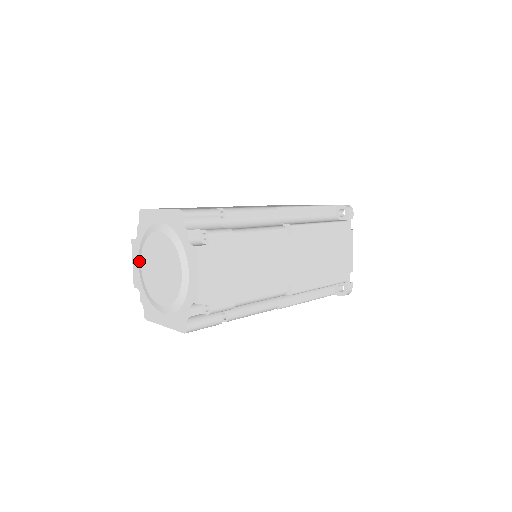
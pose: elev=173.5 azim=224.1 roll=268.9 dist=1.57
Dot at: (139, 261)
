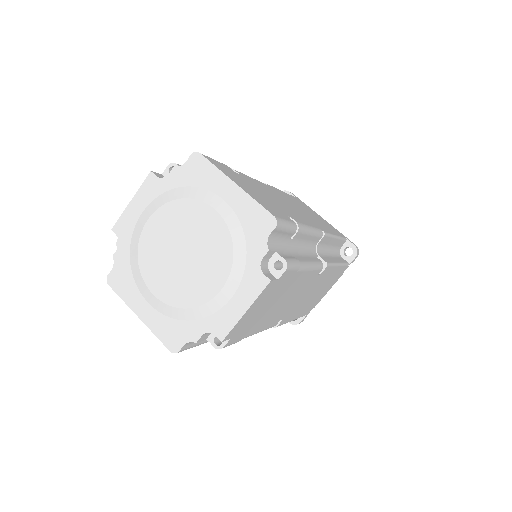
Dot at: (147, 210)
